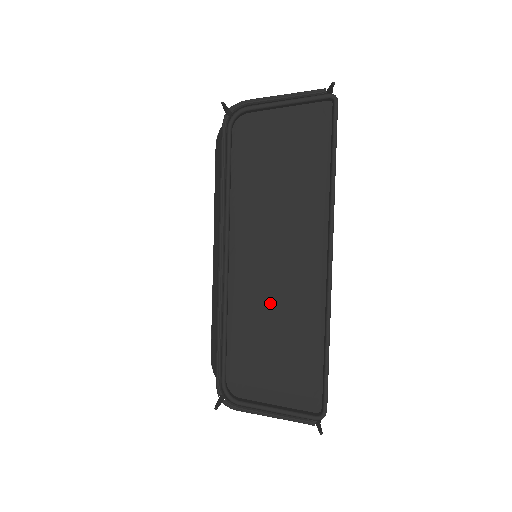
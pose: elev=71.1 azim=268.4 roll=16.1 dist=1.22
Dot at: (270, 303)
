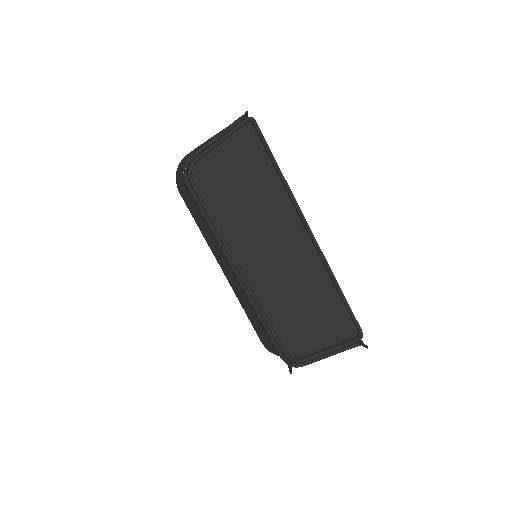
Dot at: (286, 283)
